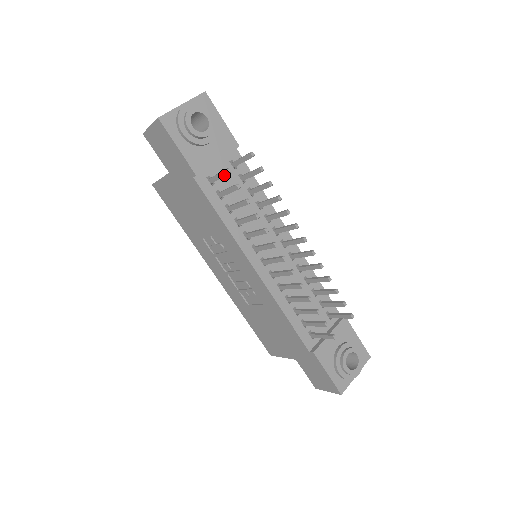
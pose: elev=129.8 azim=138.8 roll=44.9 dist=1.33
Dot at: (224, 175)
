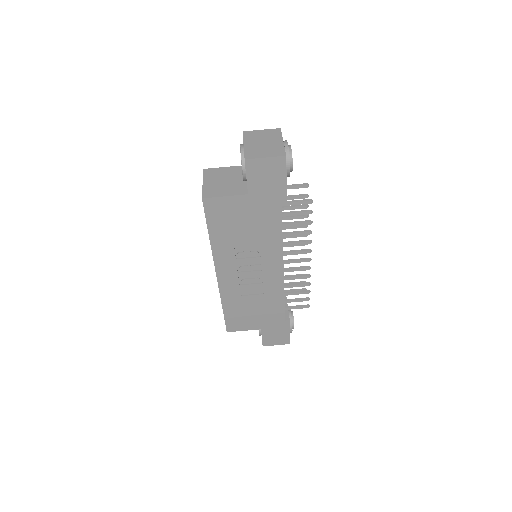
Dot at: (305, 203)
